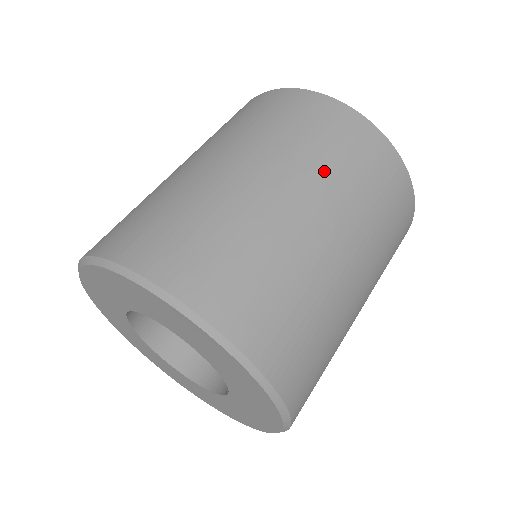
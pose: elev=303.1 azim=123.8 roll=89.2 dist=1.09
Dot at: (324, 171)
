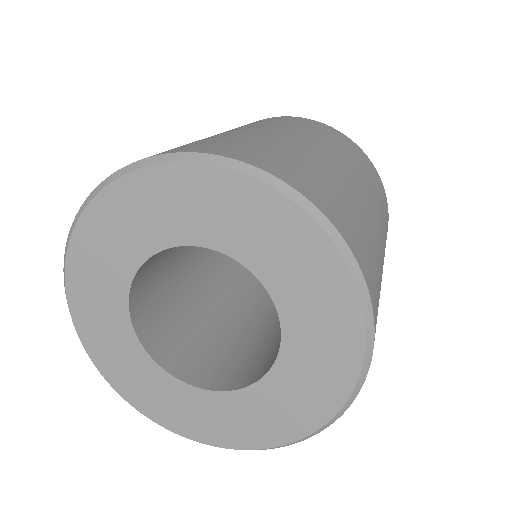
Dot at: (302, 130)
